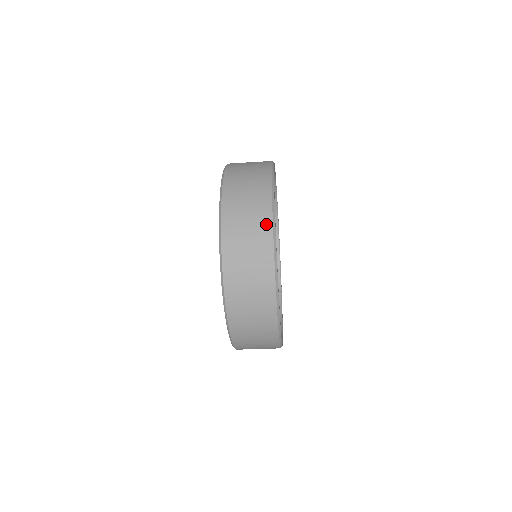
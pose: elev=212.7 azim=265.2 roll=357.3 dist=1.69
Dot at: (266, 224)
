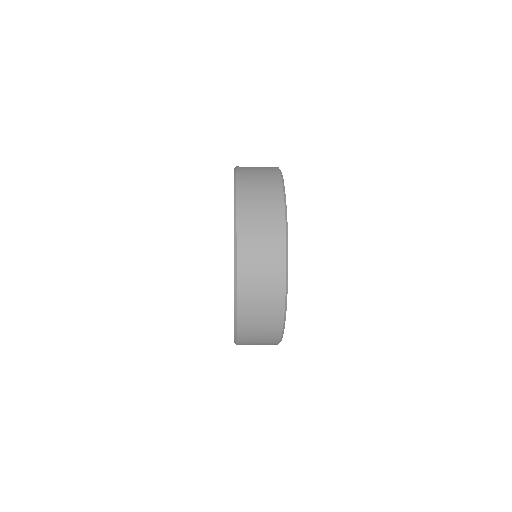
Dot at: (280, 247)
